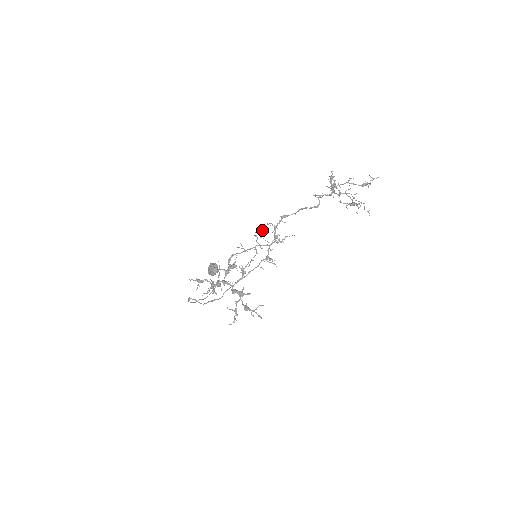
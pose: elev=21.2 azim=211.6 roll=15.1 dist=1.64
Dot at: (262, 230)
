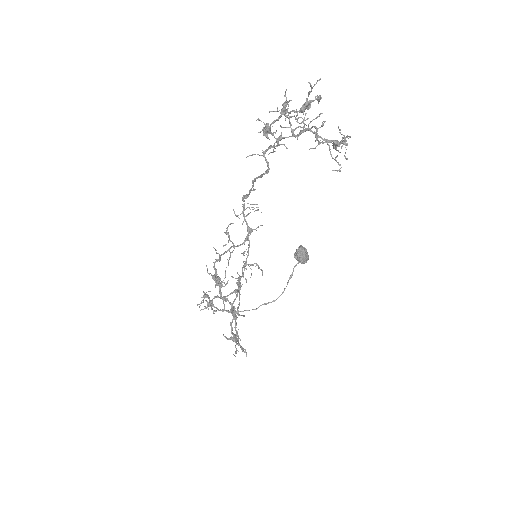
Dot at: (229, 224)
